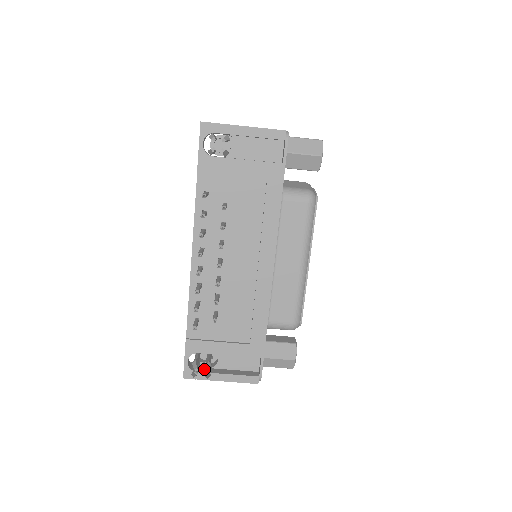
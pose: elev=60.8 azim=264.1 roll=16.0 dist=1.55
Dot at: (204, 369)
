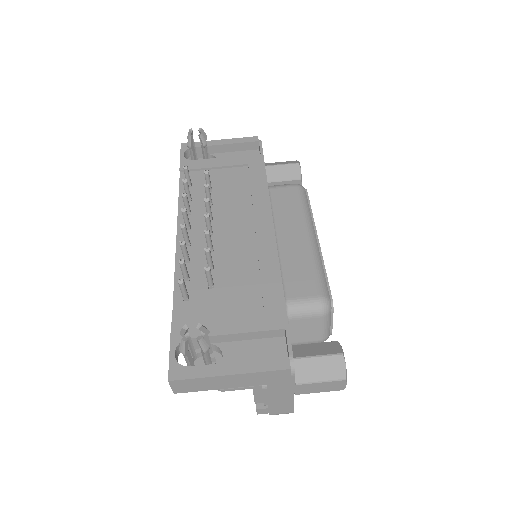
Dot at: occluded
